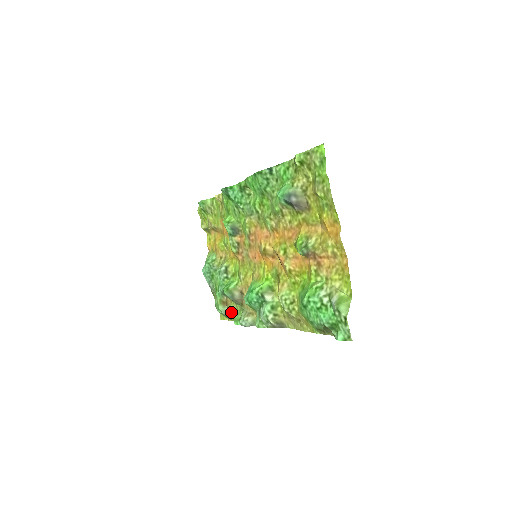
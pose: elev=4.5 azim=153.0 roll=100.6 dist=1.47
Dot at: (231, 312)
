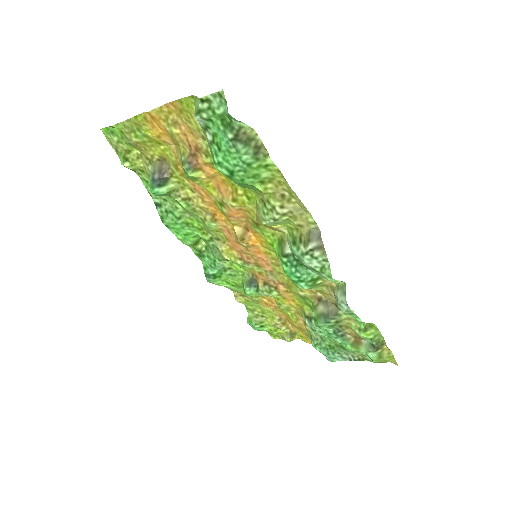
Dot at: (363, 334)
